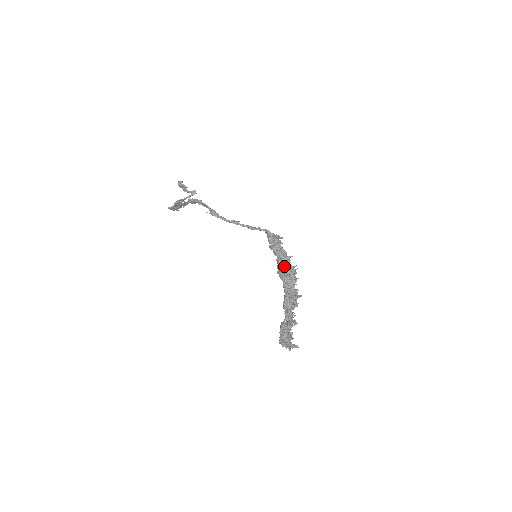
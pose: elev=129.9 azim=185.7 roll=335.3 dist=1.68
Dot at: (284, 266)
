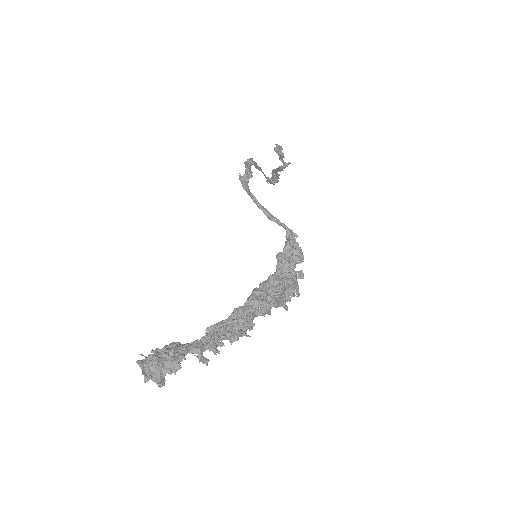
Dot at: (270, 286)
